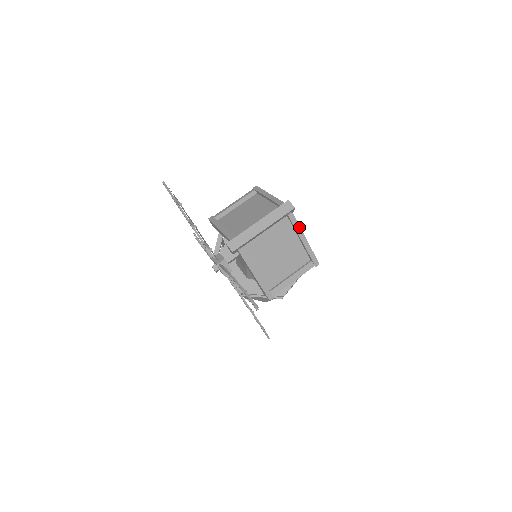
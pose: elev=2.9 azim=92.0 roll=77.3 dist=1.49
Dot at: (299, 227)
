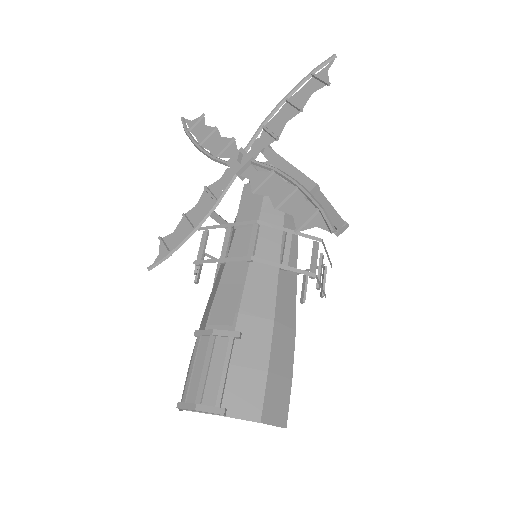
Dot at: occluded
